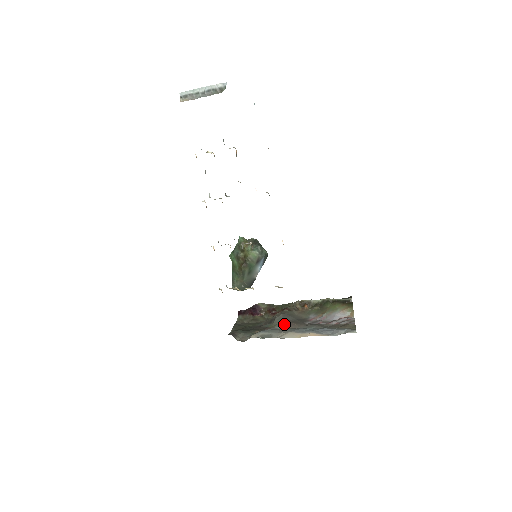
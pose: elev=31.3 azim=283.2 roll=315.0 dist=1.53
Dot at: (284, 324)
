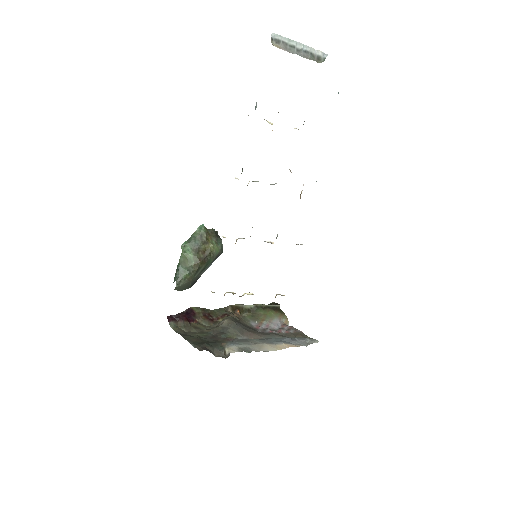
Dot at: (243, 334)
